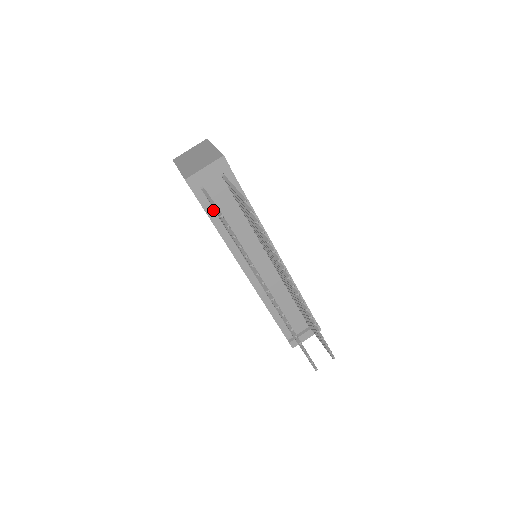
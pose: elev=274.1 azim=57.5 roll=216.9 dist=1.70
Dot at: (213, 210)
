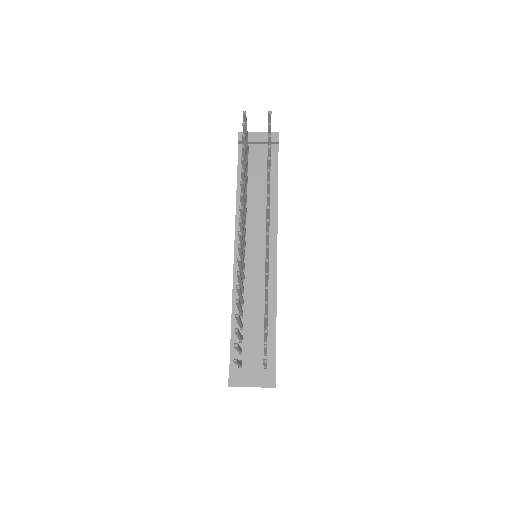
Dot at: occluded
